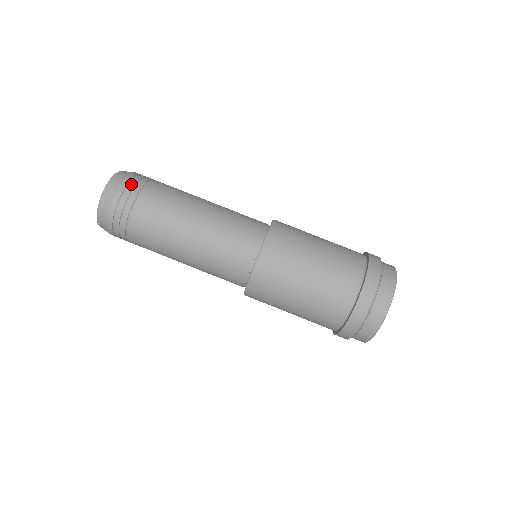
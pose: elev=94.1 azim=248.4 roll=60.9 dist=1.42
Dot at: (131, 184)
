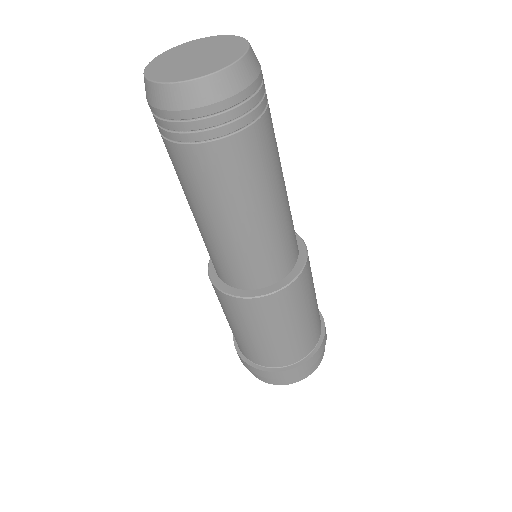
Dot at: (231, 113)
